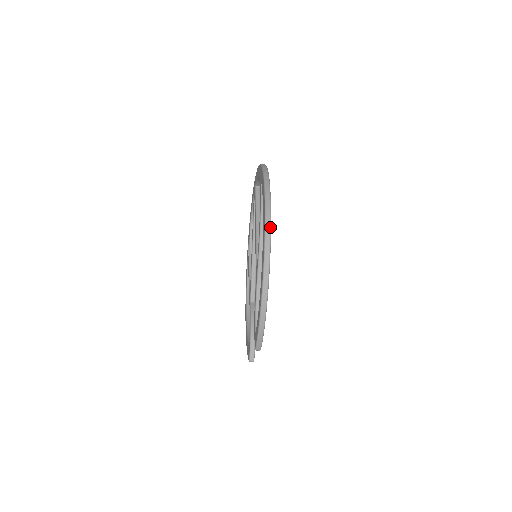
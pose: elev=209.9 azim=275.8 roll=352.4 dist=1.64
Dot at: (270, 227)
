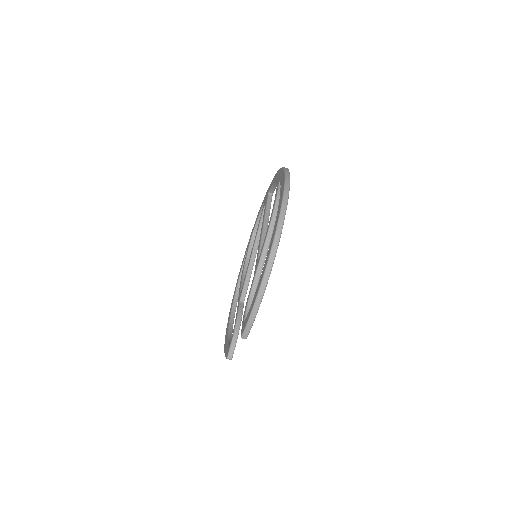
Dot at: (285, 214)
